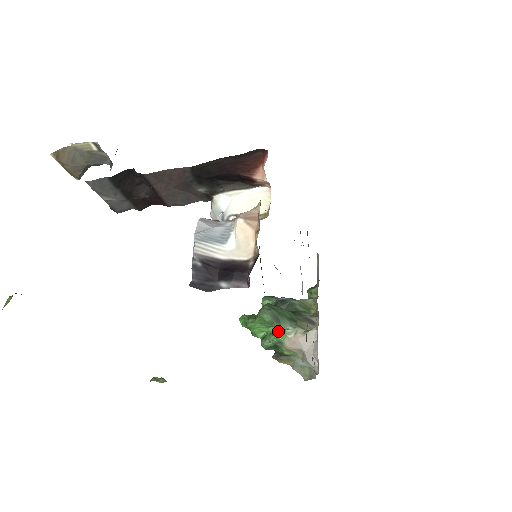
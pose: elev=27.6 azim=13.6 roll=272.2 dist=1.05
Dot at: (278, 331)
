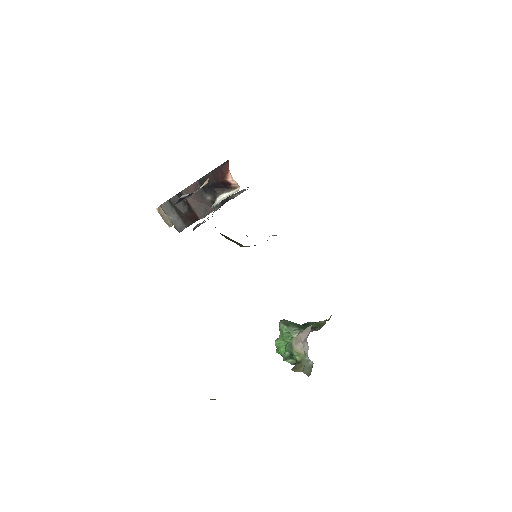
Dot at: occluded
